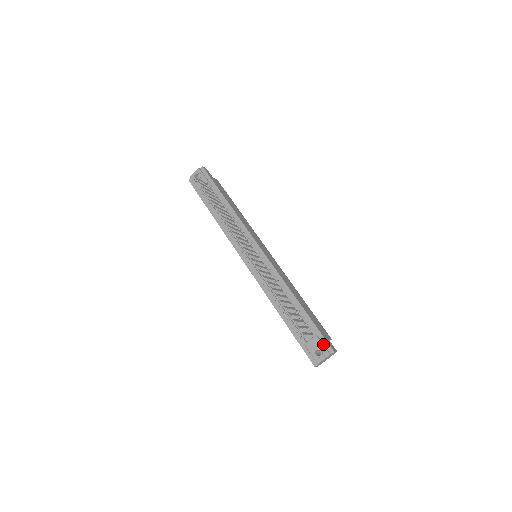
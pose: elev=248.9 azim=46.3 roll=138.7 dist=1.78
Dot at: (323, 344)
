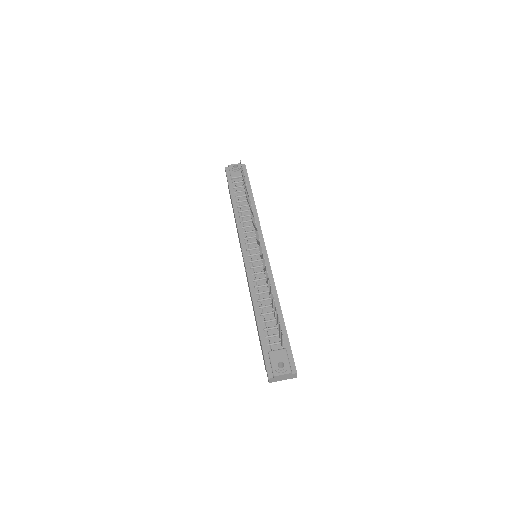
Dot at: (289, 360)
